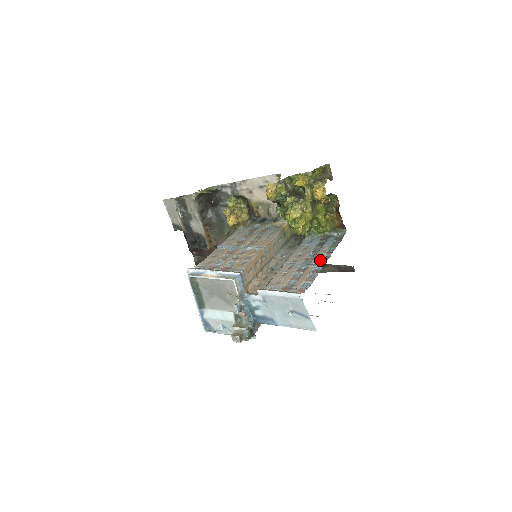
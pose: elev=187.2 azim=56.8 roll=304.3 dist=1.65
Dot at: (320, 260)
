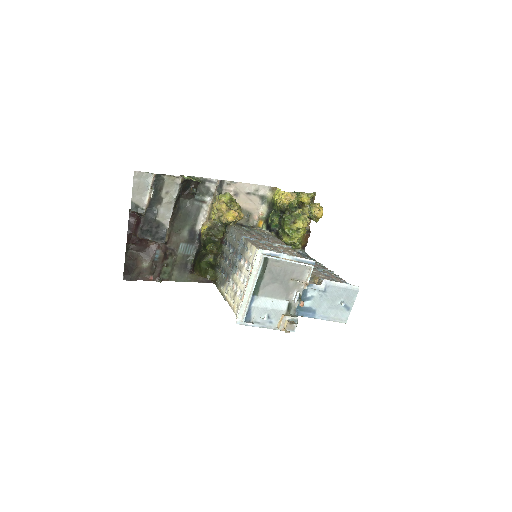
Dot at: (322, 267)
